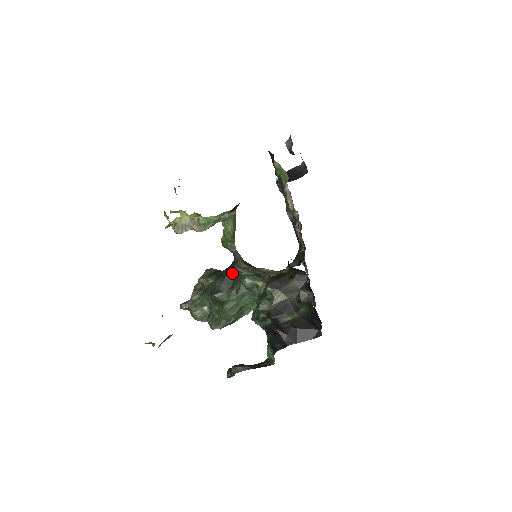
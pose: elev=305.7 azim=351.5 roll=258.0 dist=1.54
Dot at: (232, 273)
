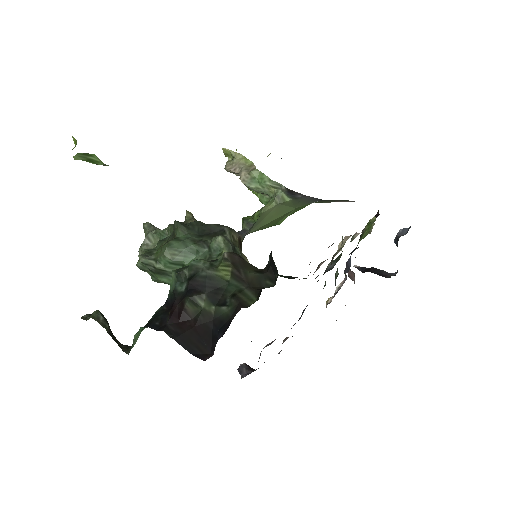
Dot at: (218, 227)
